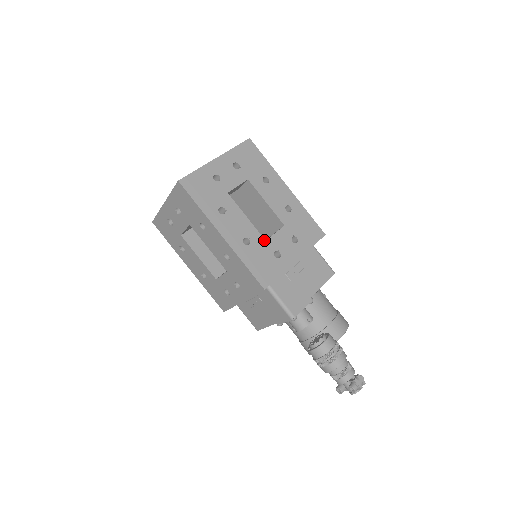
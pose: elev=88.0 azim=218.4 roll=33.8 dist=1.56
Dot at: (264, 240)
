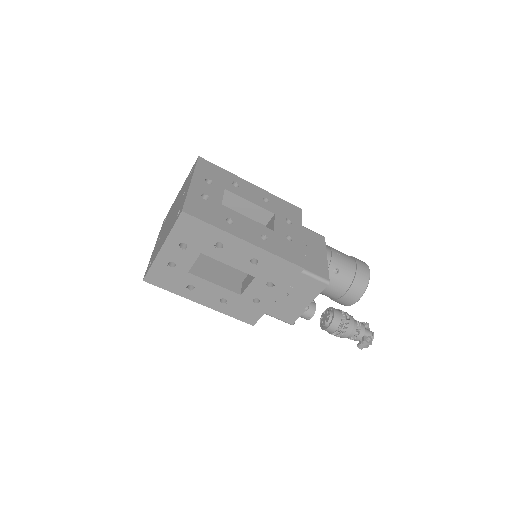
Dot at: (239, 295)
